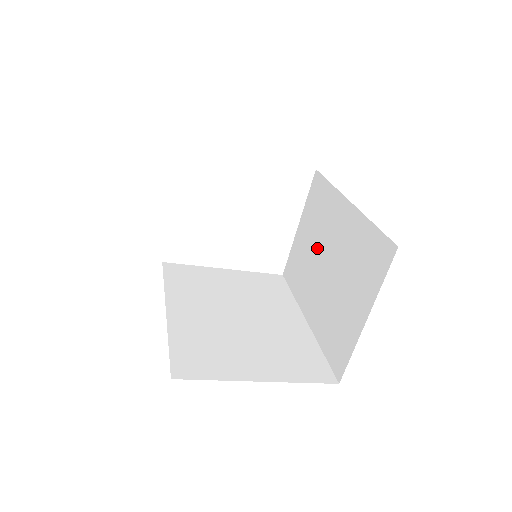
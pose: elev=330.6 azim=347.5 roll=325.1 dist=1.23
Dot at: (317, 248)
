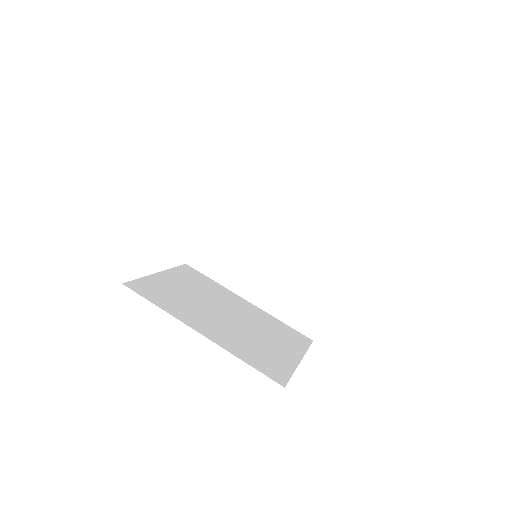
Dot at: occluded
